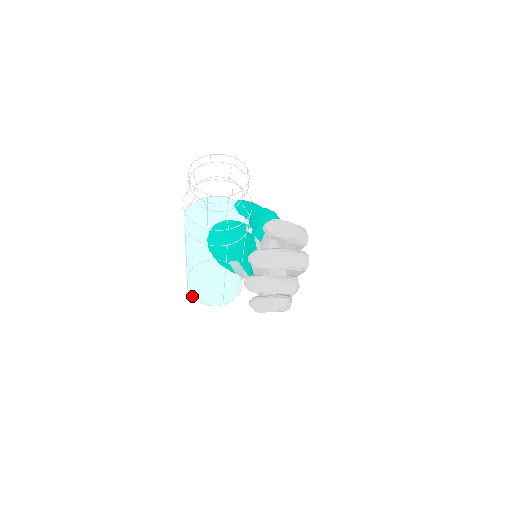
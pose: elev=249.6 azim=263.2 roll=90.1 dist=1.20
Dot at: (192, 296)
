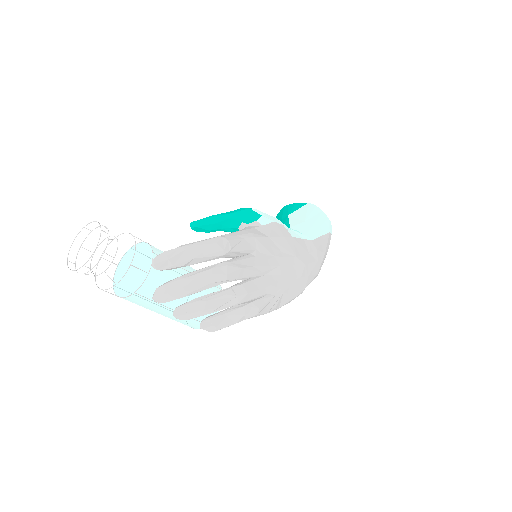
Dot at: occluded
